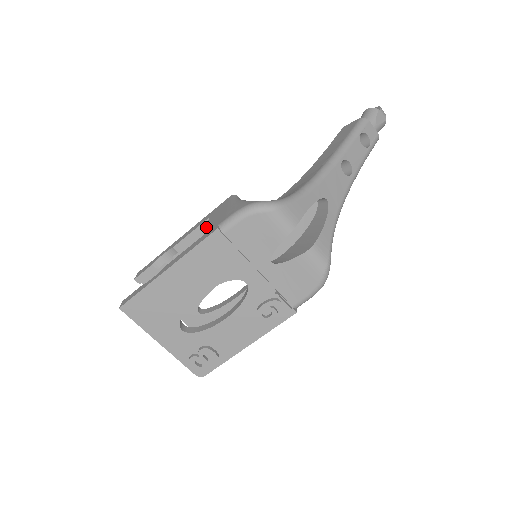
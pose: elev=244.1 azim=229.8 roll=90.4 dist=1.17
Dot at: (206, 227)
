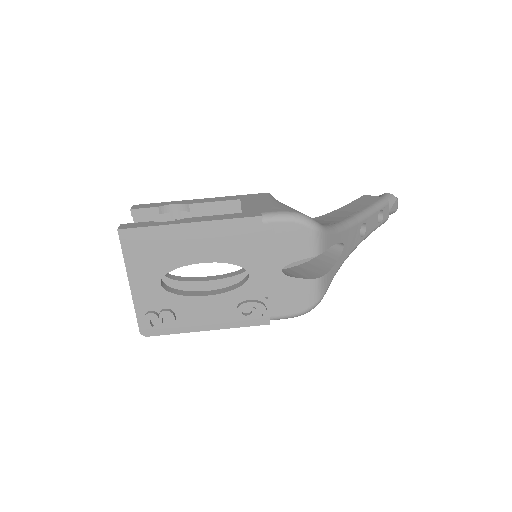
Dot at: (231, 205)
